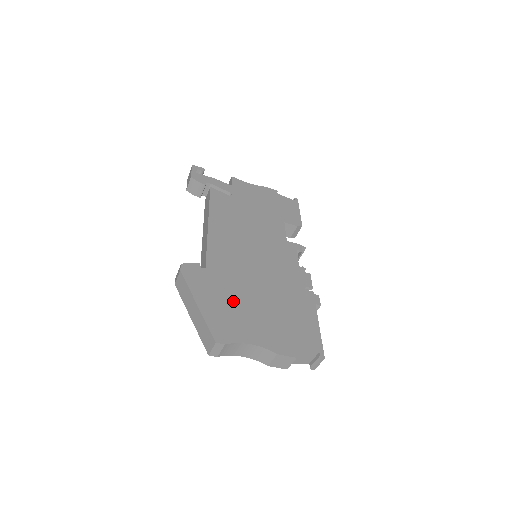
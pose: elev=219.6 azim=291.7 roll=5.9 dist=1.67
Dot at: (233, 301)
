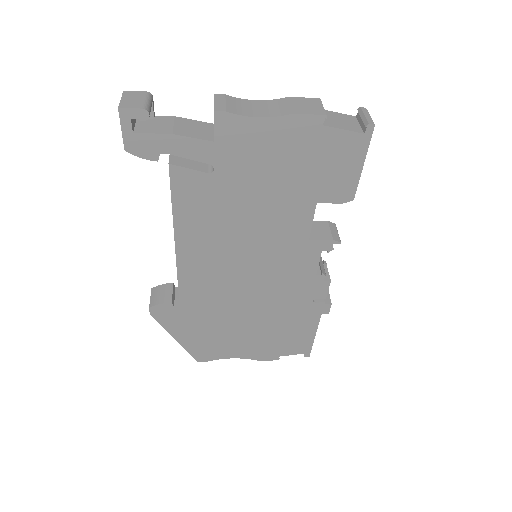
Dot at: (215, 331)
